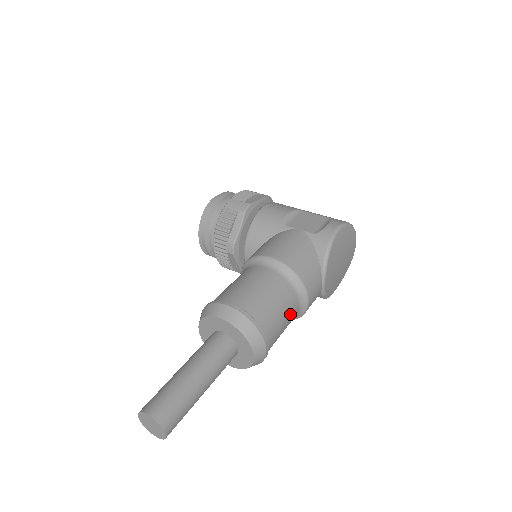
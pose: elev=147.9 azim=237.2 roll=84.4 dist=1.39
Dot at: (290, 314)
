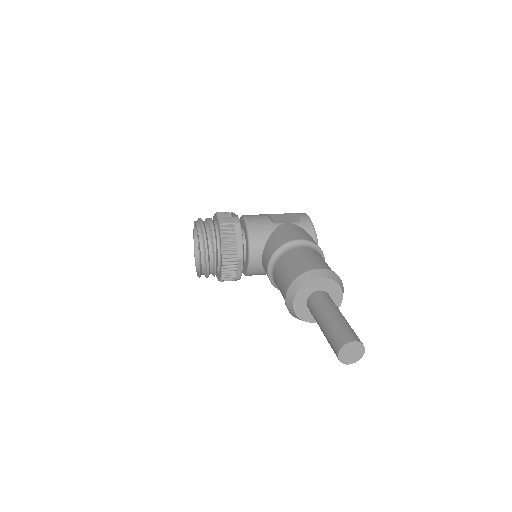
Dot at: occluded
